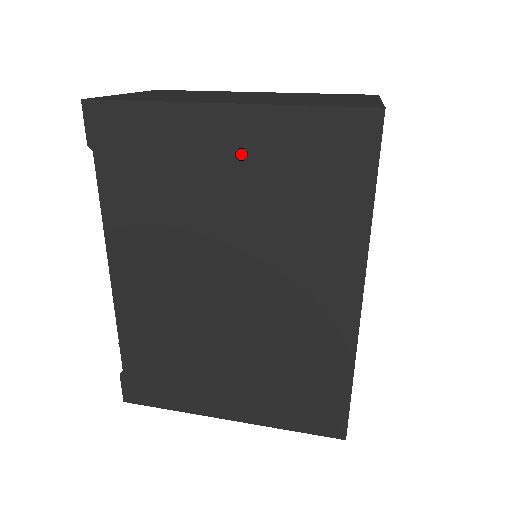
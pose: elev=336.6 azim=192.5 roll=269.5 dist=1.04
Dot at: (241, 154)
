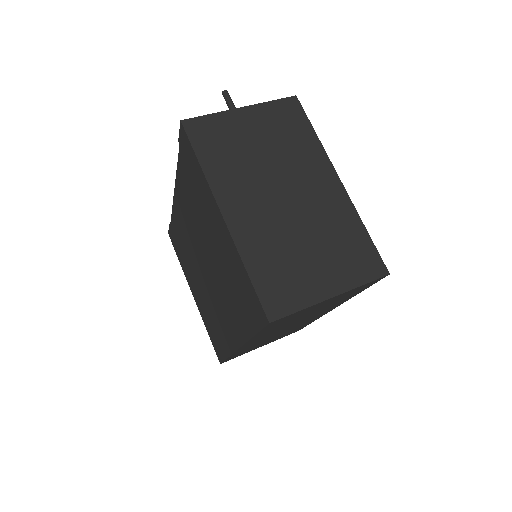
Dot at: (222, 241)
